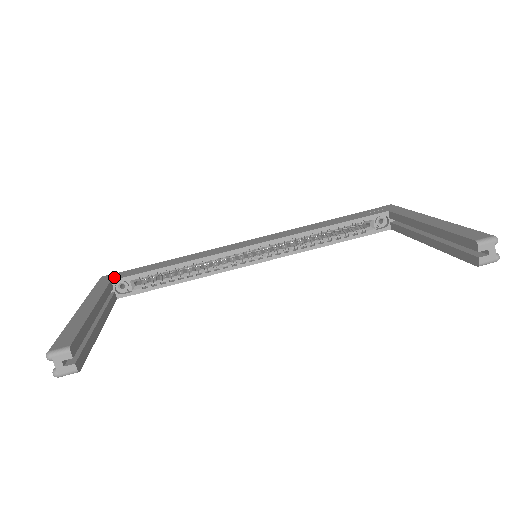
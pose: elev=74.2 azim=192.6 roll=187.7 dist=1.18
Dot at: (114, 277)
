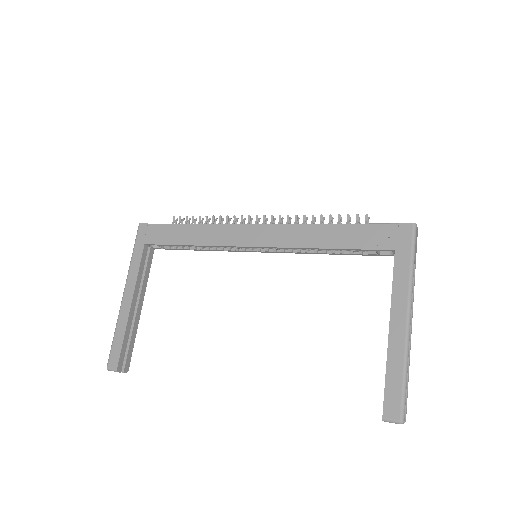
Dot at: (147, 237)
